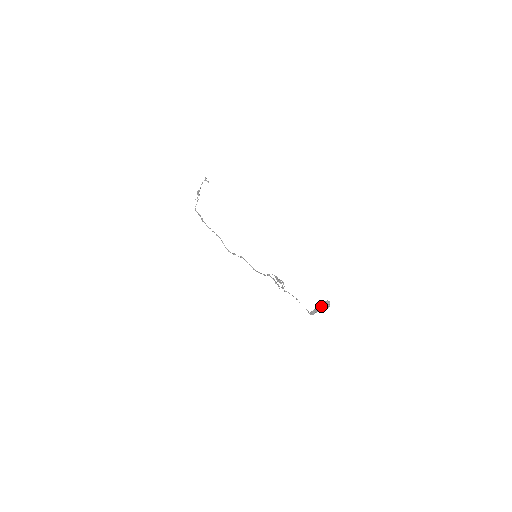
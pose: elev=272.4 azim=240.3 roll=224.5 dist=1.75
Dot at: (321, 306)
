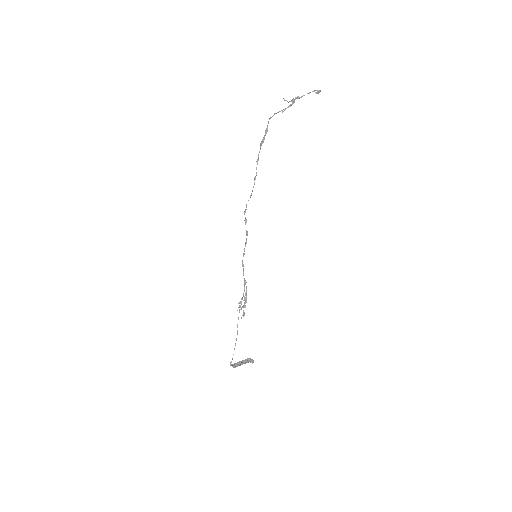
Dot at: (245, 359)
